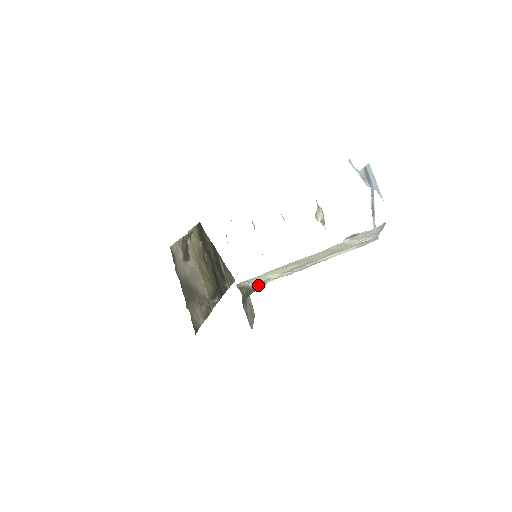
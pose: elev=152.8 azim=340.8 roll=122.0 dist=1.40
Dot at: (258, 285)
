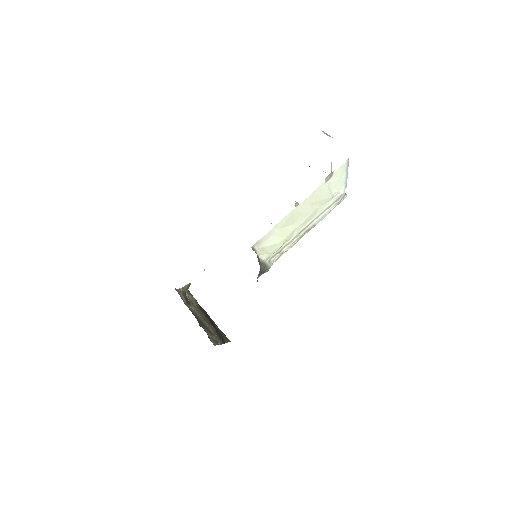
Dot at: (266, 263)
